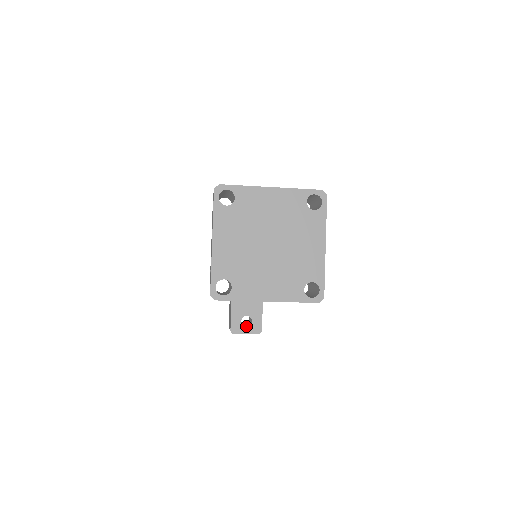
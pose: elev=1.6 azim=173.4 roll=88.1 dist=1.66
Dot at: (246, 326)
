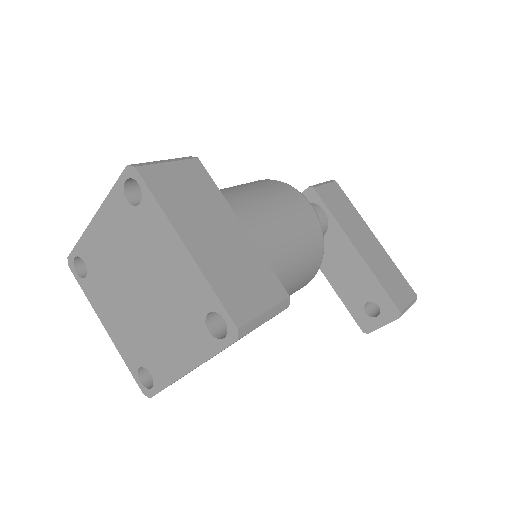
Dot at: (378, 315)
